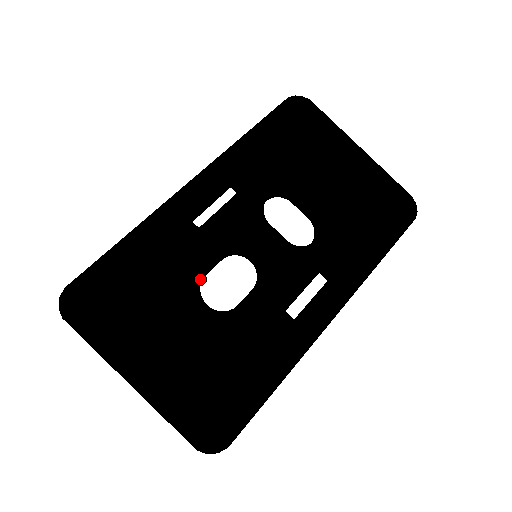
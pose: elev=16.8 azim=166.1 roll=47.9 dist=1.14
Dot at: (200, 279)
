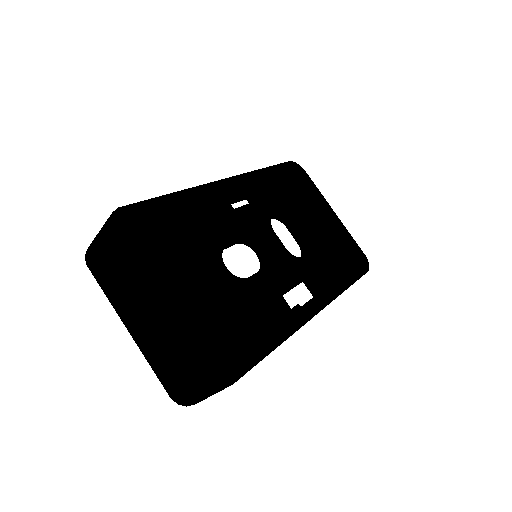
Dot at: (223, 247)
